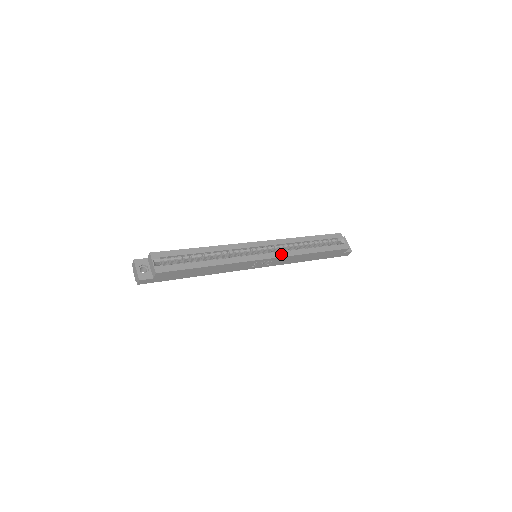
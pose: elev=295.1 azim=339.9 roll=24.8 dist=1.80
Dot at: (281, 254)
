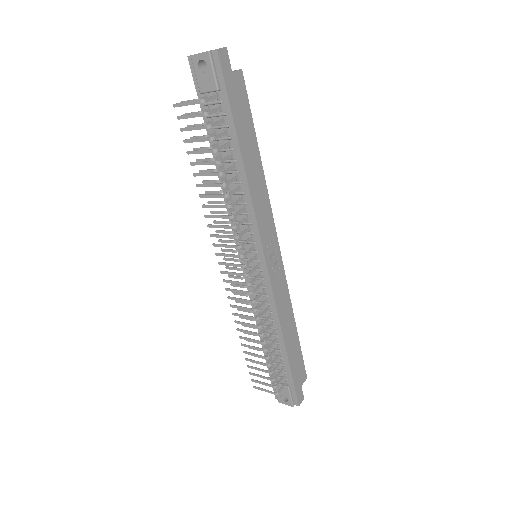
Dot at: occluded
